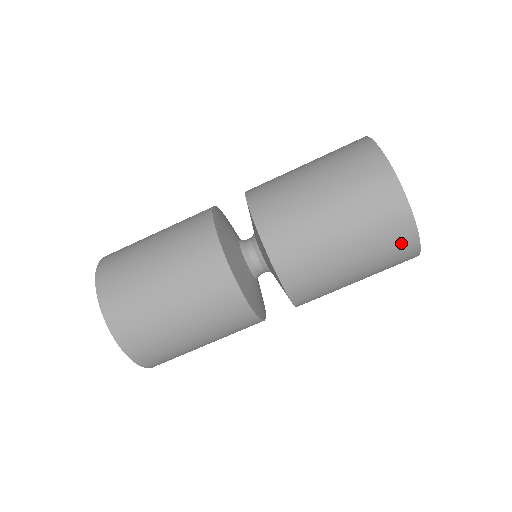
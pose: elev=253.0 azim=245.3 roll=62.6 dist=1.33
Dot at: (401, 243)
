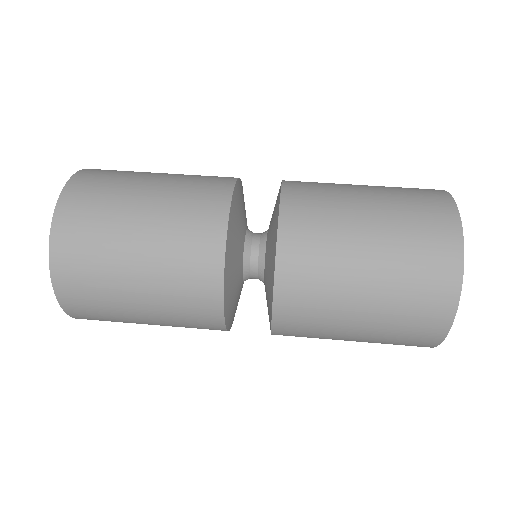
Dot at: (428, 323)
